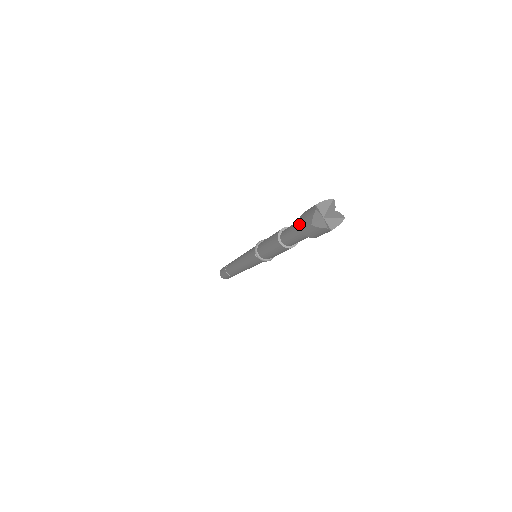
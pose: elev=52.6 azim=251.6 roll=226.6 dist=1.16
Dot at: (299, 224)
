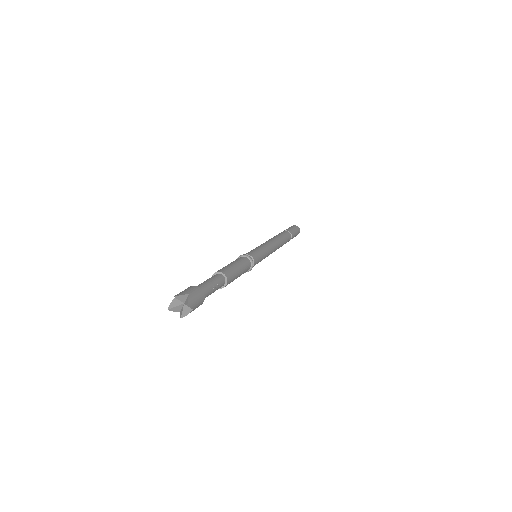
Dot at: occluded
